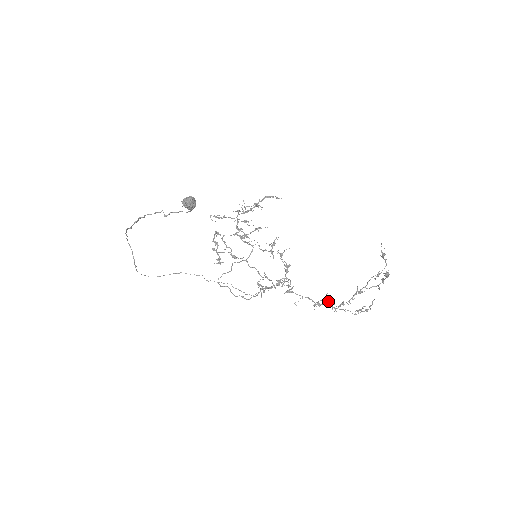
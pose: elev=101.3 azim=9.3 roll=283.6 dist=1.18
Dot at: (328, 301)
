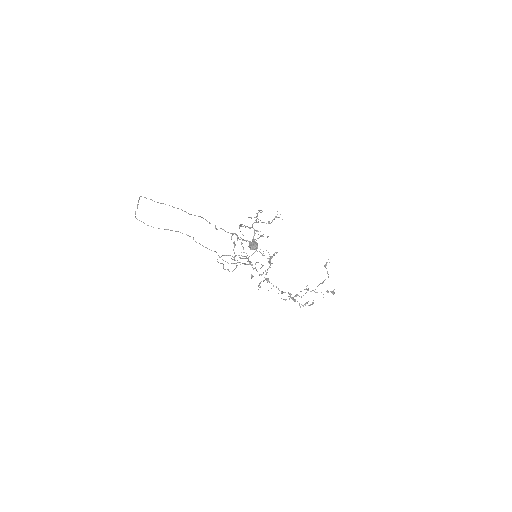
Dot at: (295, 300)
